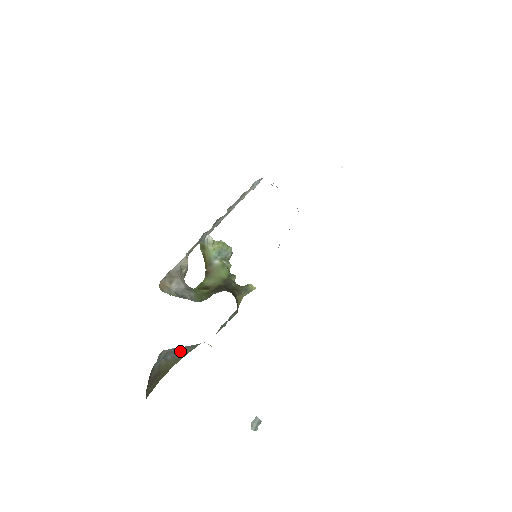
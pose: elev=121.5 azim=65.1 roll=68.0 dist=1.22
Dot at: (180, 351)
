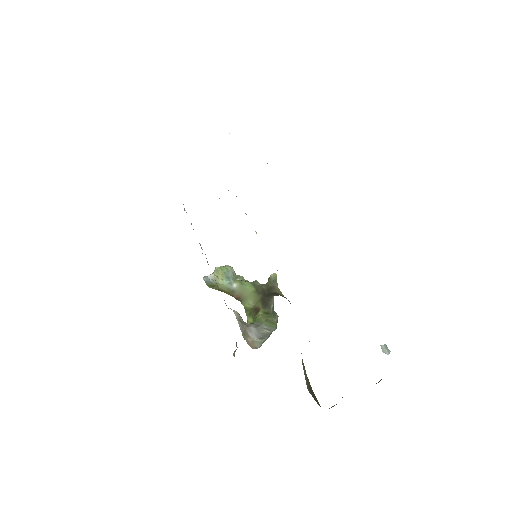
Dot at: (302, 364)
